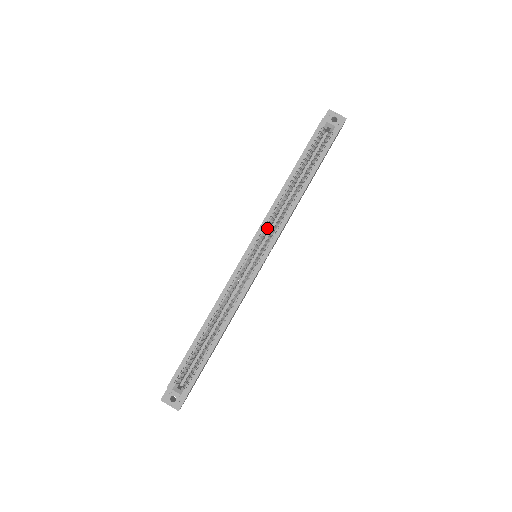
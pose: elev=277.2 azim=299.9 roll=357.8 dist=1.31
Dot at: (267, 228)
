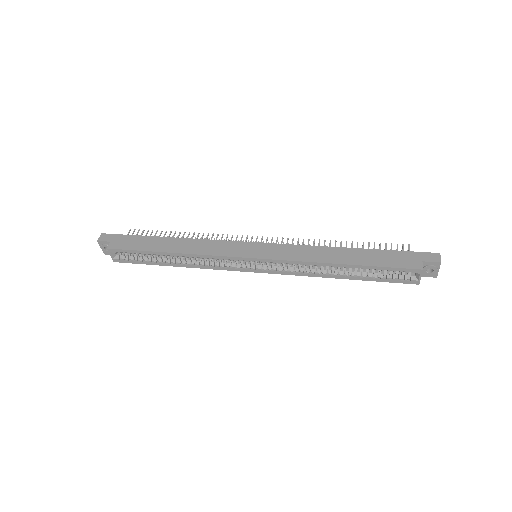
Dot at: occluded
